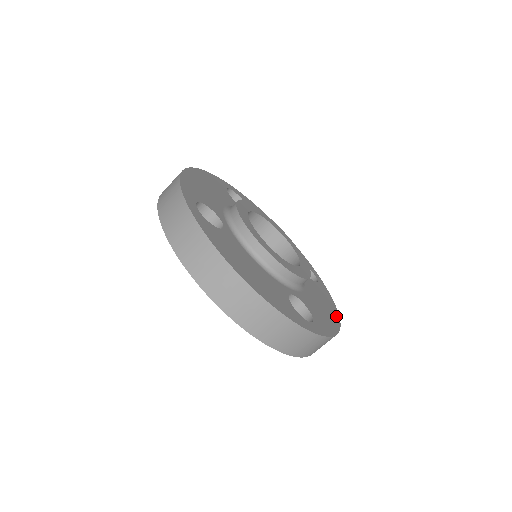
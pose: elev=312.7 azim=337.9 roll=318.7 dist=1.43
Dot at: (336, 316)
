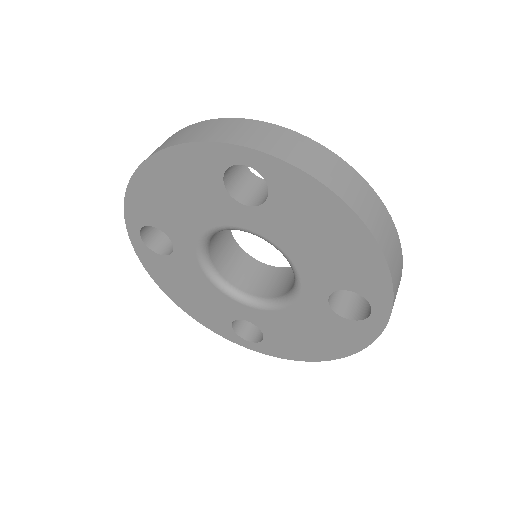
Dot at: occluded
